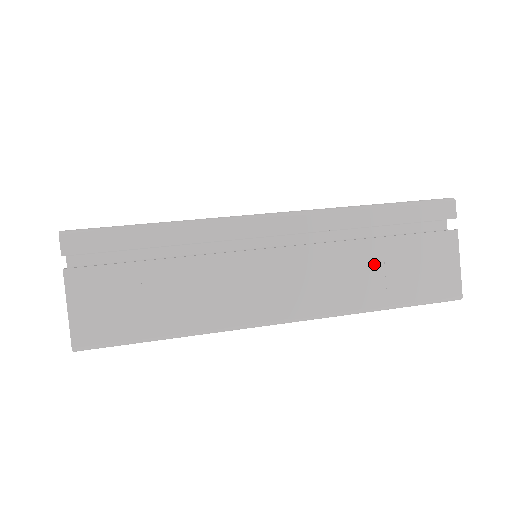
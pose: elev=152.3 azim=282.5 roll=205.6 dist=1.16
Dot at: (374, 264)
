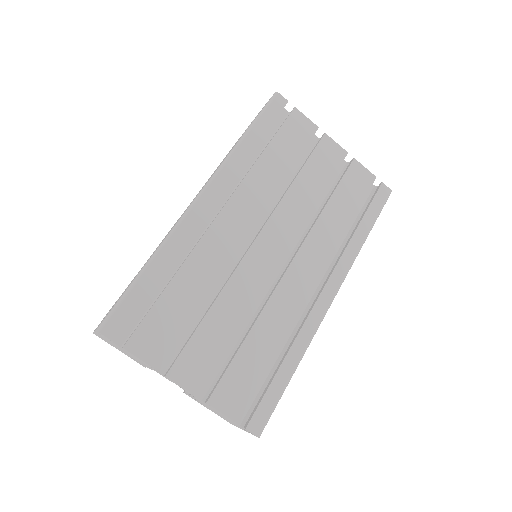
Dot at: occluded
